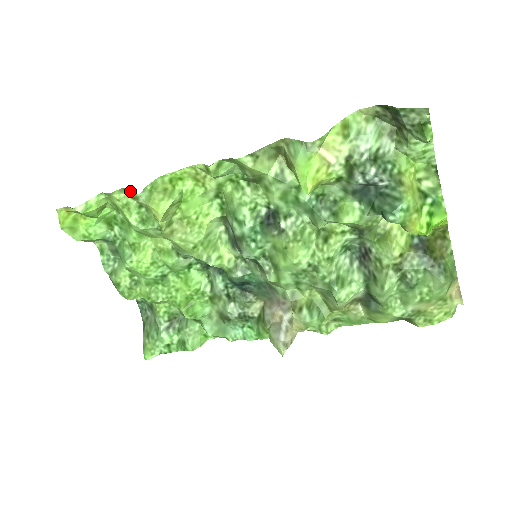
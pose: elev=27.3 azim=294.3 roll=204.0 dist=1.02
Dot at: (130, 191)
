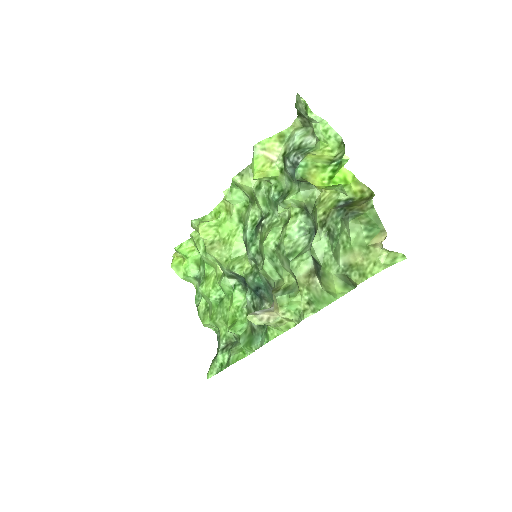
Dot at: occluded
